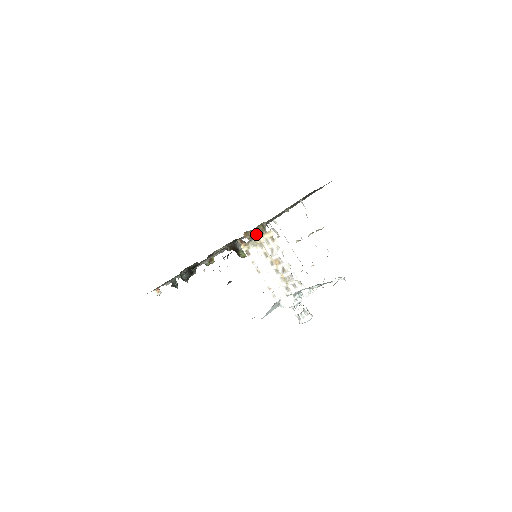
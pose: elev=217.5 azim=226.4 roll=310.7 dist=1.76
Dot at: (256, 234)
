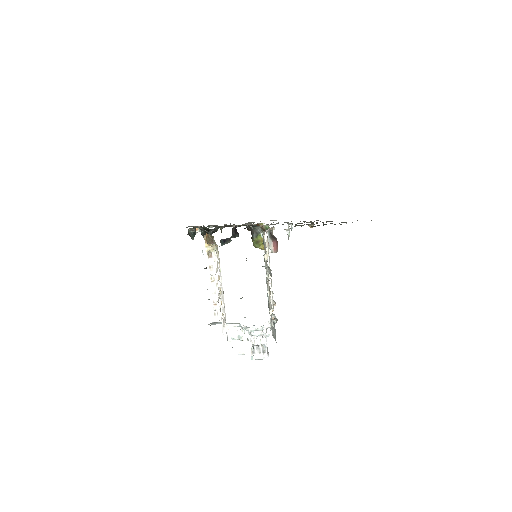
Dot at: (214, 241)
